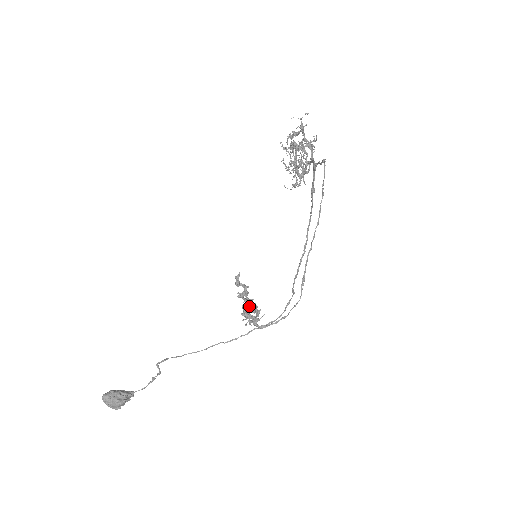
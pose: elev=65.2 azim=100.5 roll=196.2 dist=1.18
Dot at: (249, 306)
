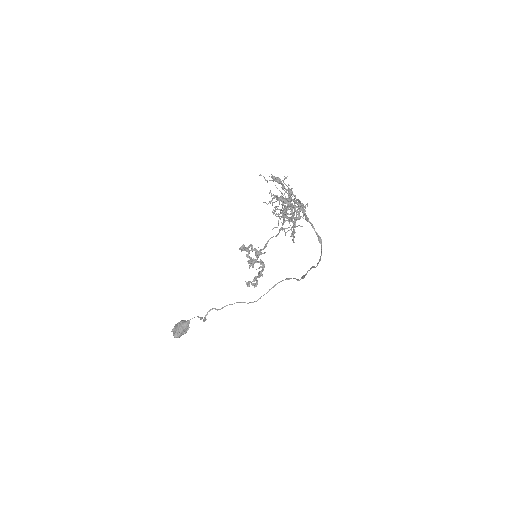
Dot at: occluded
